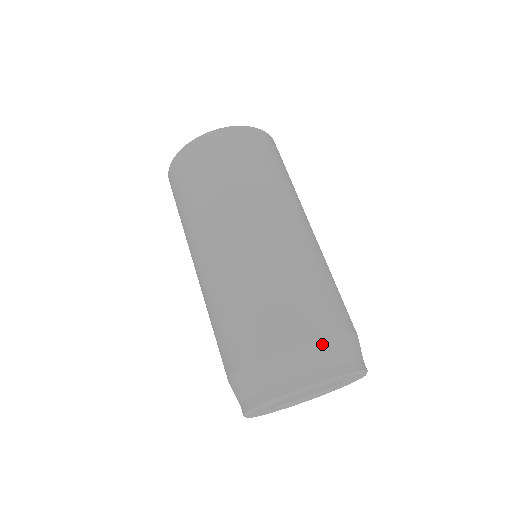
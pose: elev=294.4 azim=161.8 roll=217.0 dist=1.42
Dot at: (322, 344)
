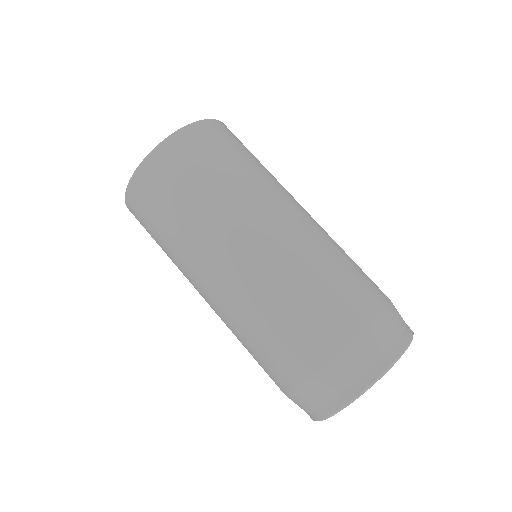
Dot at: (359, 345)
